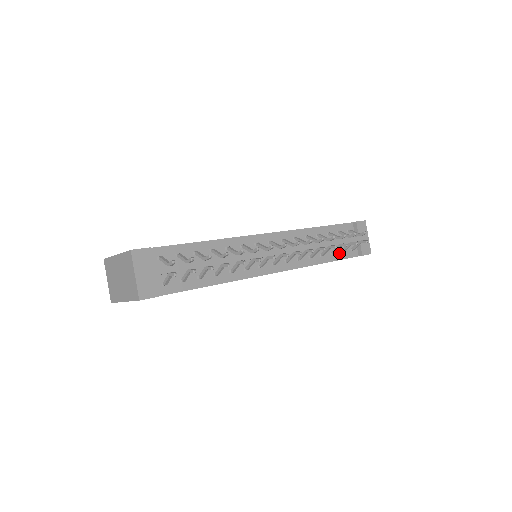
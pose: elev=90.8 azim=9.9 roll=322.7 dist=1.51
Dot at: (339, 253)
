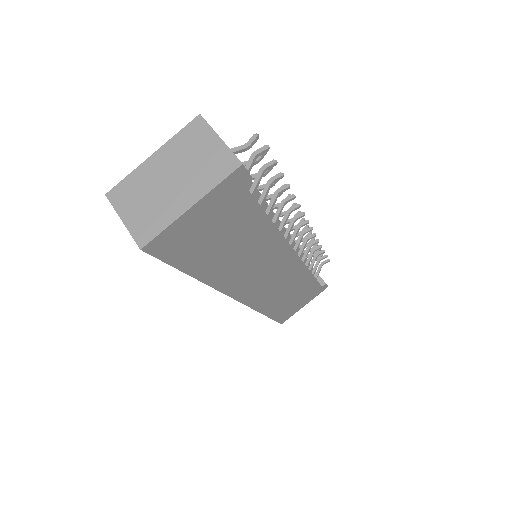
Dot at: occluded
